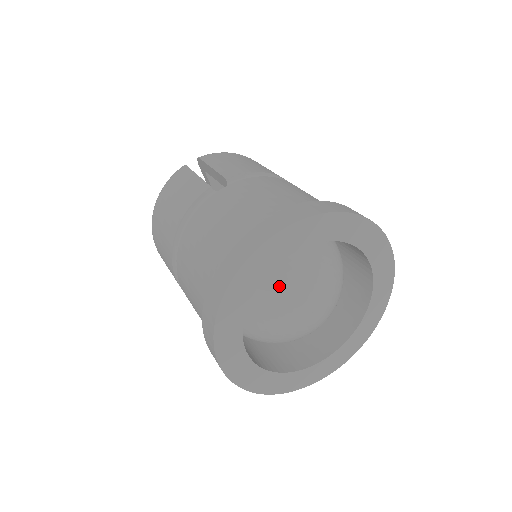
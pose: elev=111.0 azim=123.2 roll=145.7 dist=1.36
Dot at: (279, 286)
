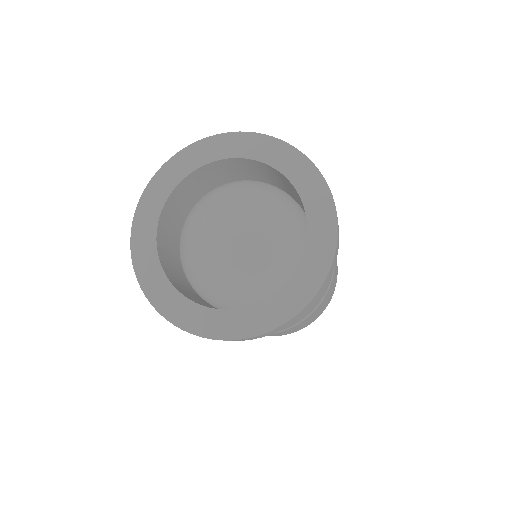
Dot at: (228, 194)
